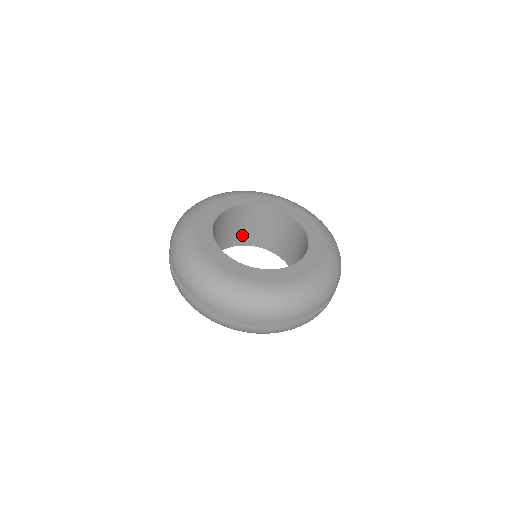
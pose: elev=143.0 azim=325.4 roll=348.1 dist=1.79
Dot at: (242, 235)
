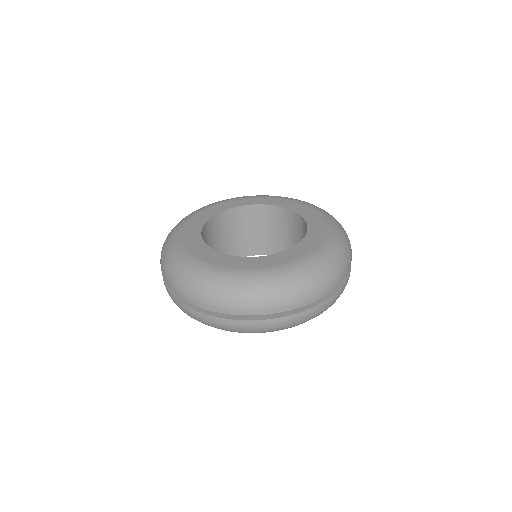
Dot at: (238, 245)
